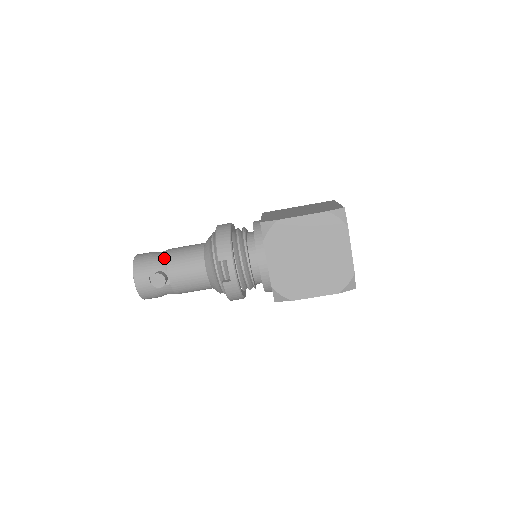
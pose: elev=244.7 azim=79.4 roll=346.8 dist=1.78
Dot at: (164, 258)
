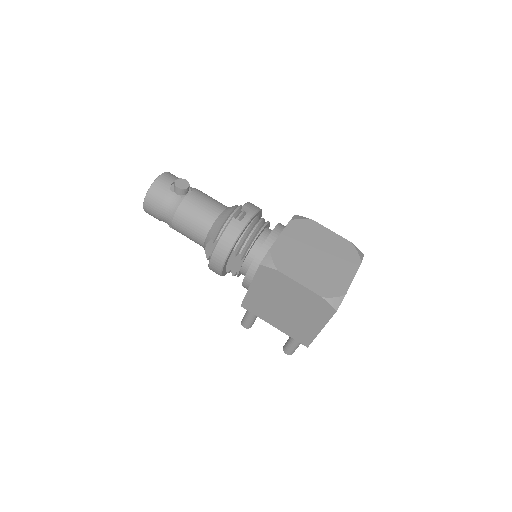
Dot at: occluded
